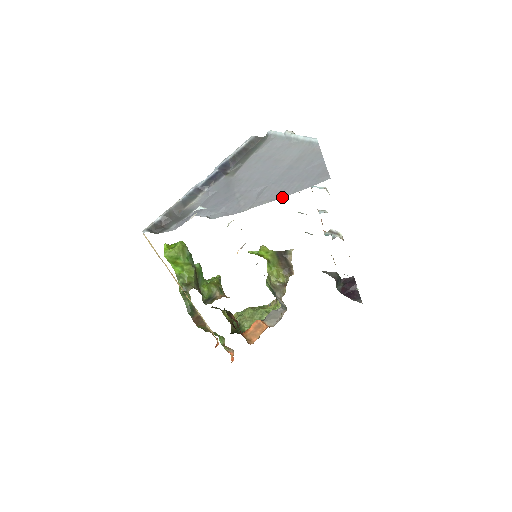
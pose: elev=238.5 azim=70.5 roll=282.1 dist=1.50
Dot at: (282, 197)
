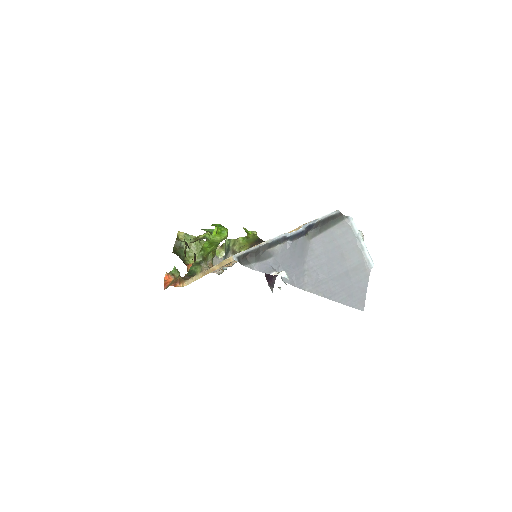
Dot at: (332, 300)
